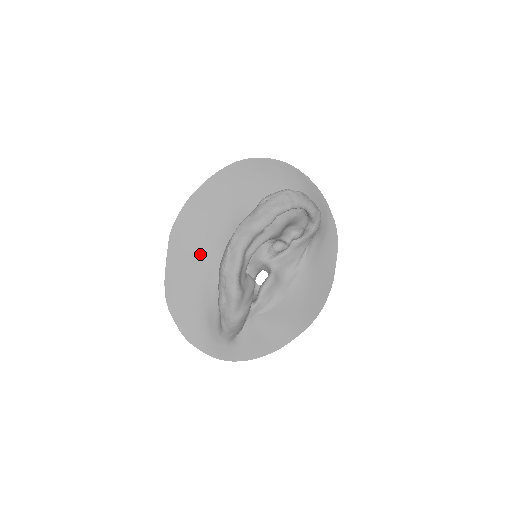
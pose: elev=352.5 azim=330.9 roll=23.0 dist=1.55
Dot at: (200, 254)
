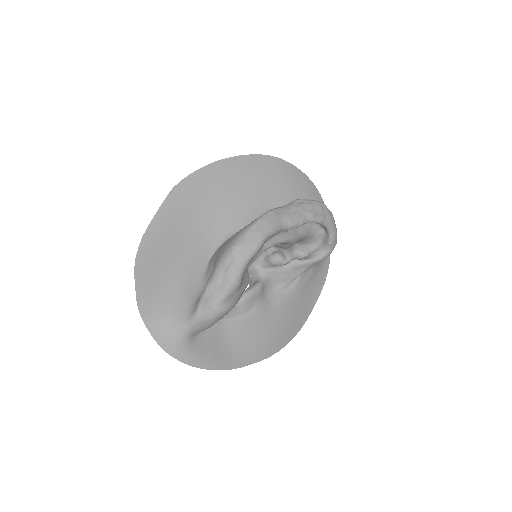
Dot at: (195, 226)
